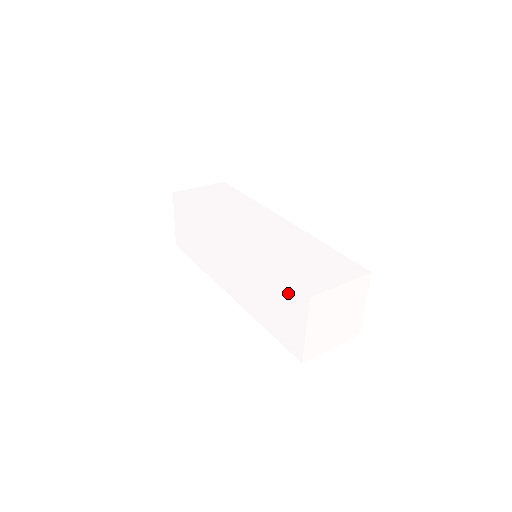
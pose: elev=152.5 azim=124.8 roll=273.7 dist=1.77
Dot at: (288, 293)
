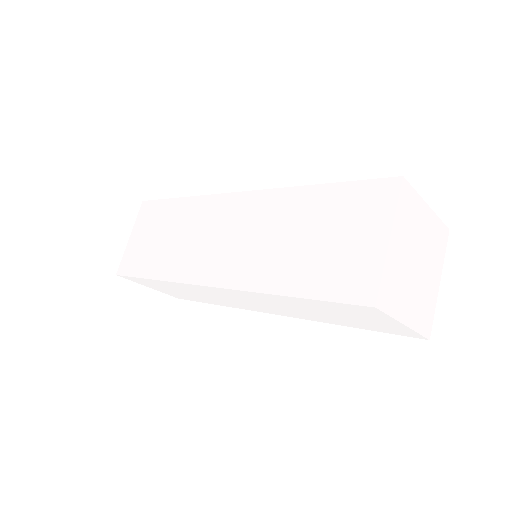
Dot at: (353, 199)
